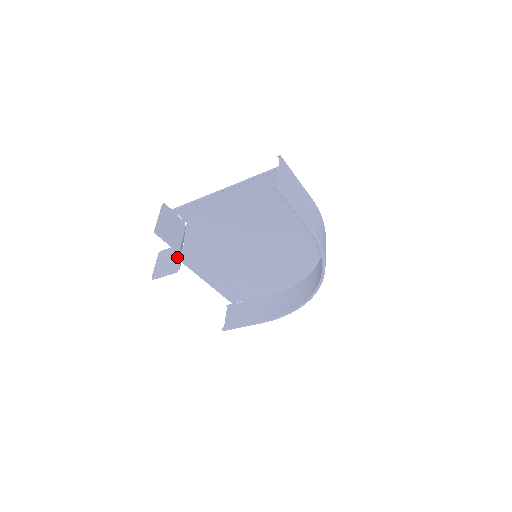
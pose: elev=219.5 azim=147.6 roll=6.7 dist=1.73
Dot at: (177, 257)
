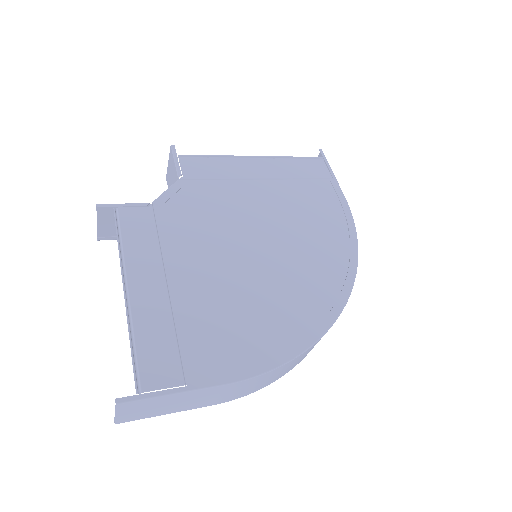
Dot at: occluded
